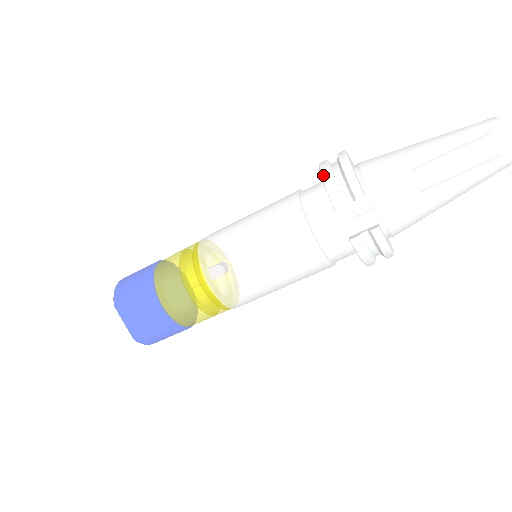
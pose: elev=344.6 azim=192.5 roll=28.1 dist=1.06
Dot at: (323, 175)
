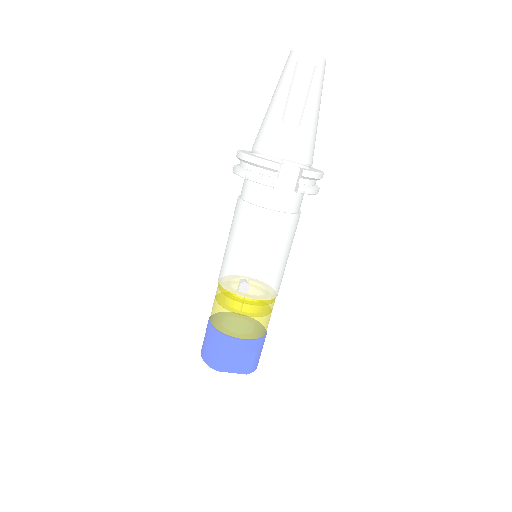
Dot at: (245, 177)
